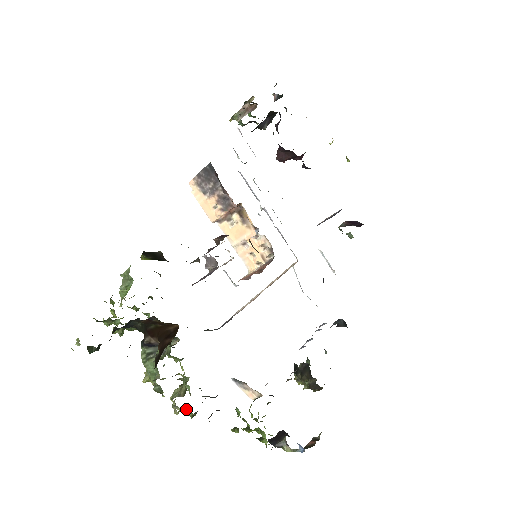
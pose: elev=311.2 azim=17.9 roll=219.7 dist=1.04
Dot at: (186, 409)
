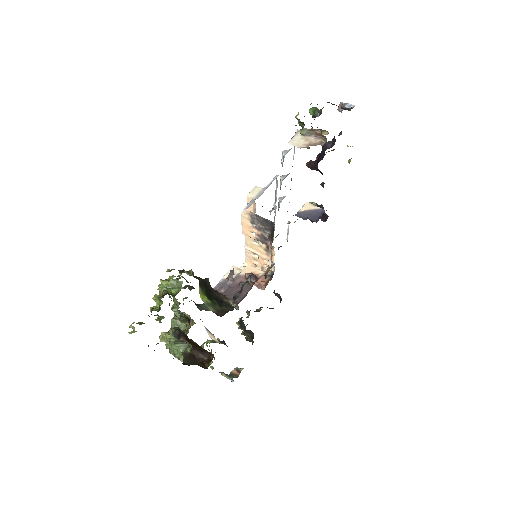
Dot at: occluded
